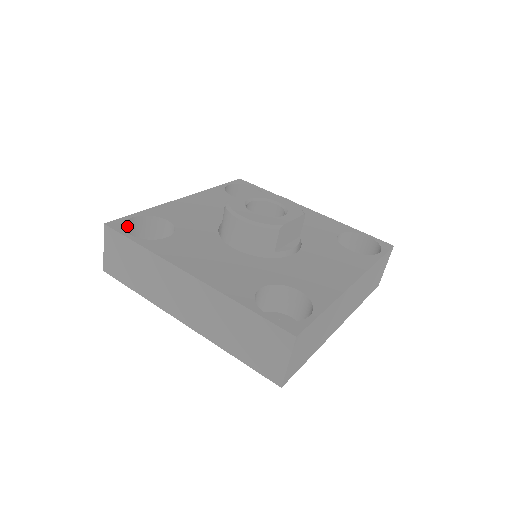
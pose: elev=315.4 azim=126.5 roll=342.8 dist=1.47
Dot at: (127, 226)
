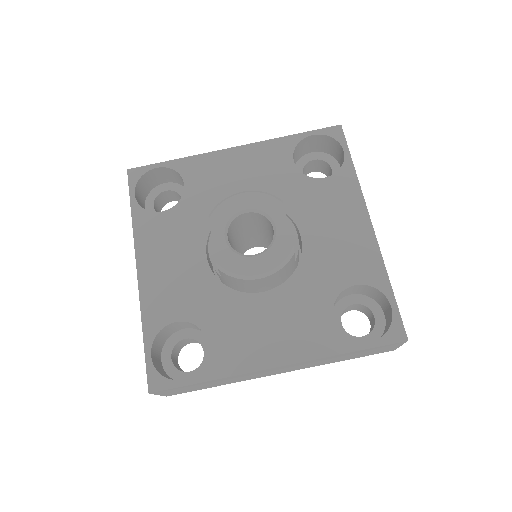
Dot at: (155, 364)
